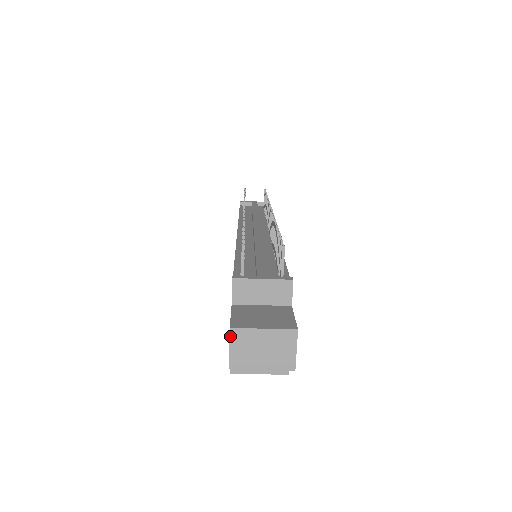
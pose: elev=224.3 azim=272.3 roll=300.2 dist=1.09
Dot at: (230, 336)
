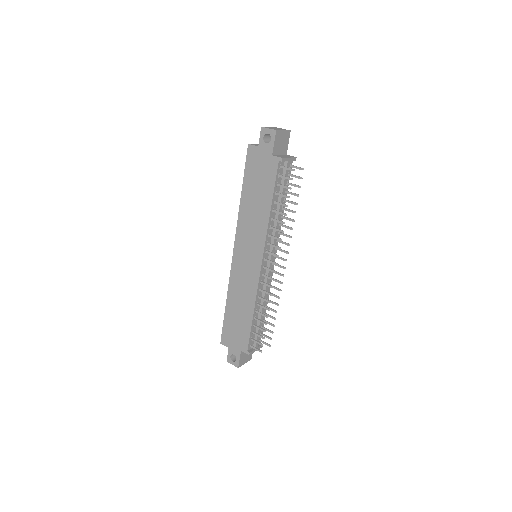
Dot at: occluded
